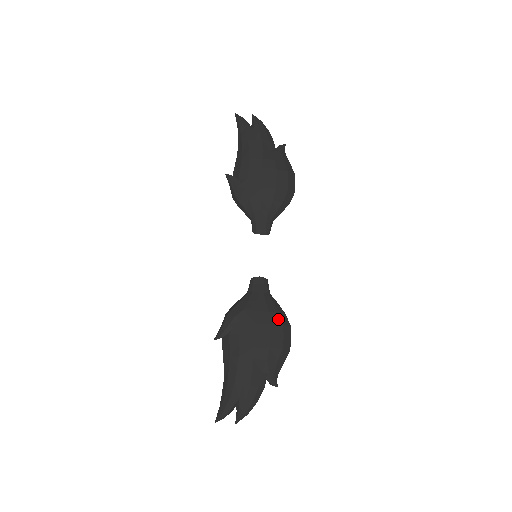
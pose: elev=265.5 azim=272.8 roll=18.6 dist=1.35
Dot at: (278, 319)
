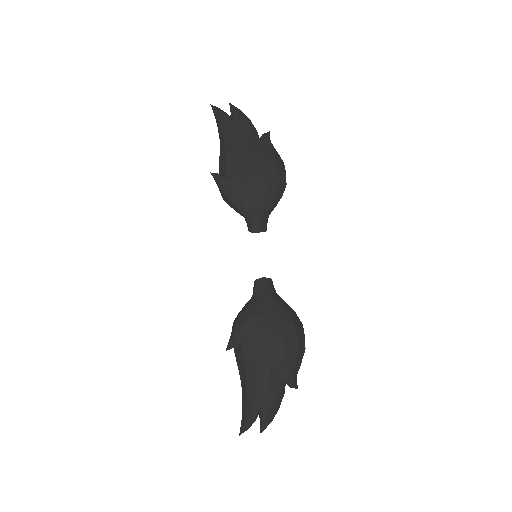
Dot at: (289, 319)
